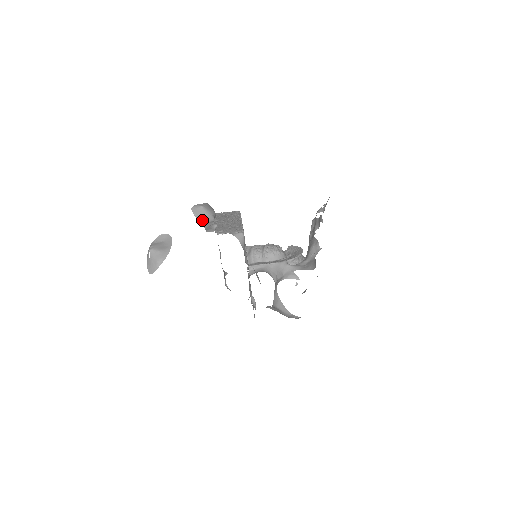
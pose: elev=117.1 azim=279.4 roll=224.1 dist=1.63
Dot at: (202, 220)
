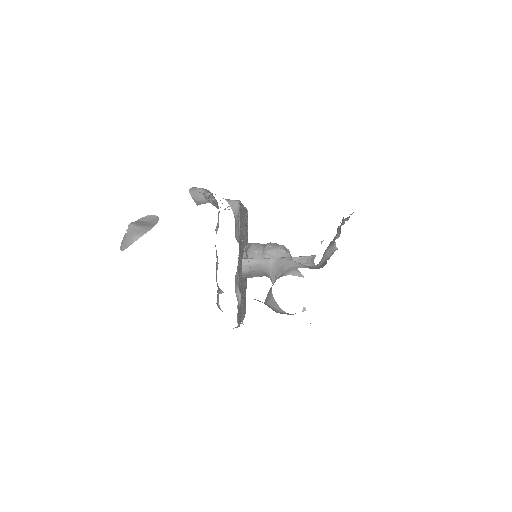
Dot at: (198, 201)
